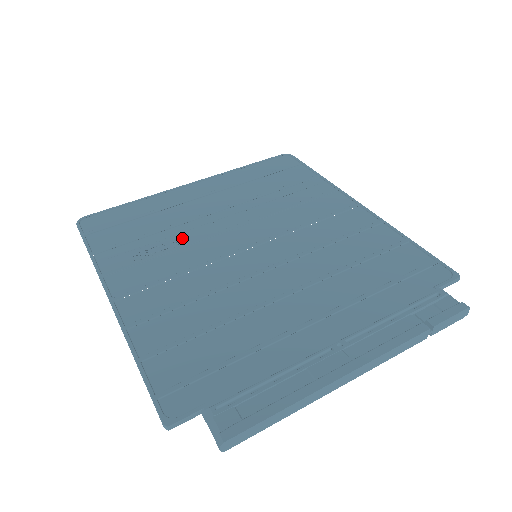
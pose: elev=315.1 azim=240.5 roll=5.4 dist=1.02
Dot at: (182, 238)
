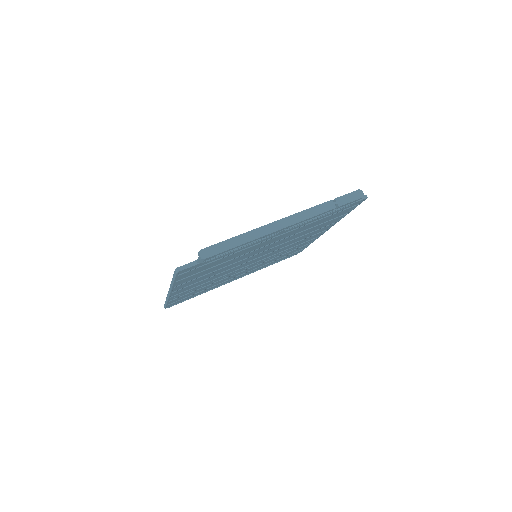
Dot at: occluded
